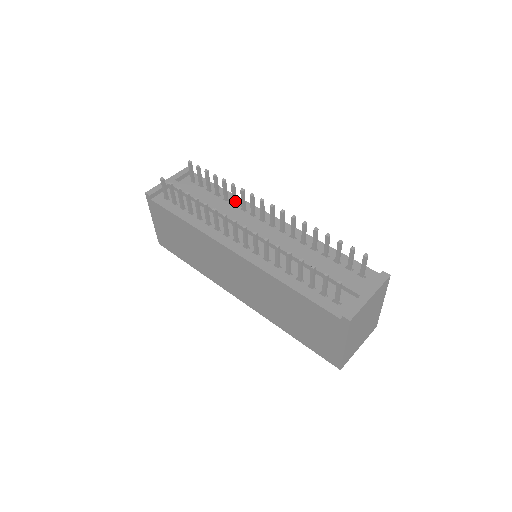
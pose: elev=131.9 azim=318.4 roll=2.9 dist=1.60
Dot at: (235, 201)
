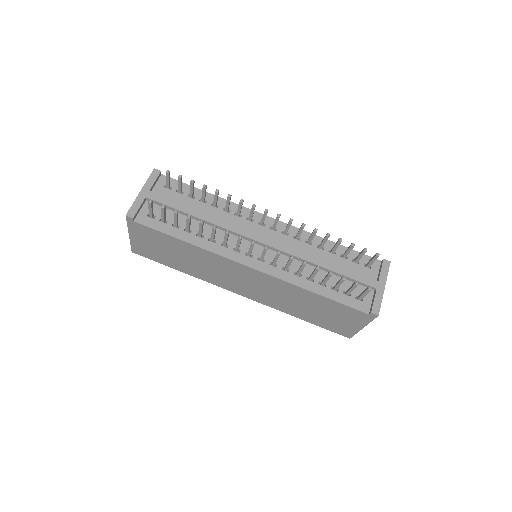
Dot at: (228, 208)
